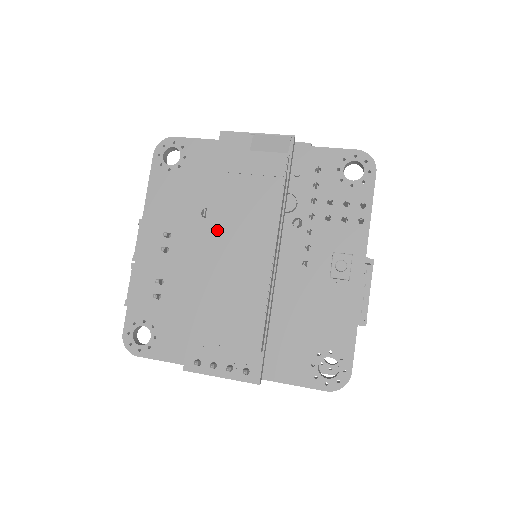
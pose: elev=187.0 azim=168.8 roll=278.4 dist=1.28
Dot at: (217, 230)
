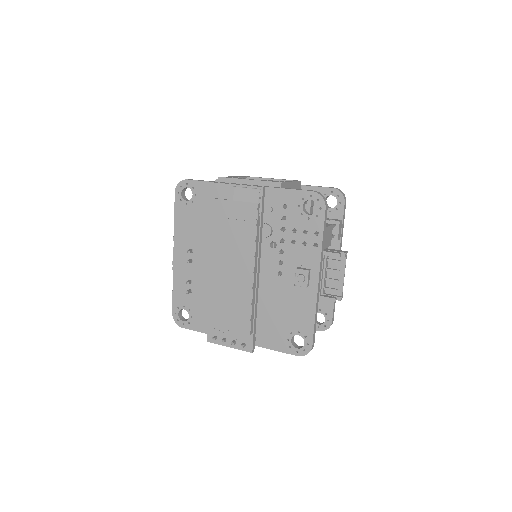
Dot at: (217, 256)
